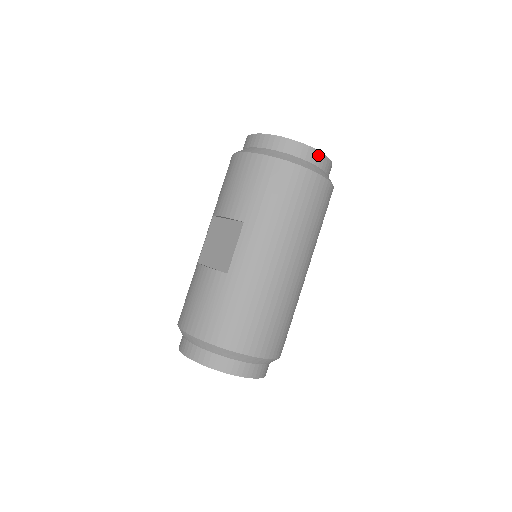
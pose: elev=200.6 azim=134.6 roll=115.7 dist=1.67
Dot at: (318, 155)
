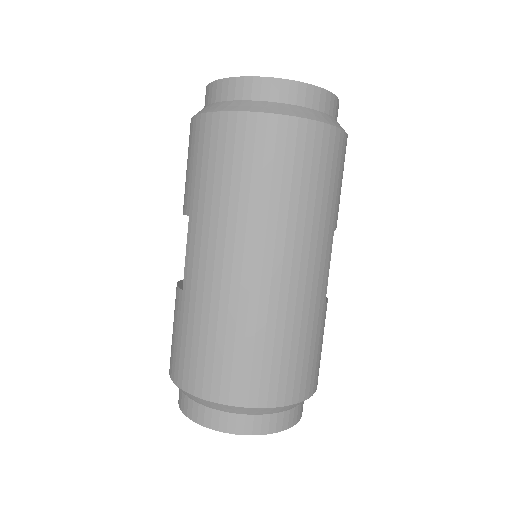
Dot at: (273, 84)
